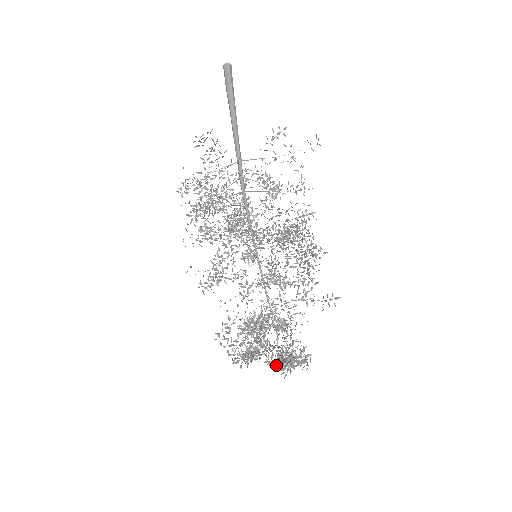
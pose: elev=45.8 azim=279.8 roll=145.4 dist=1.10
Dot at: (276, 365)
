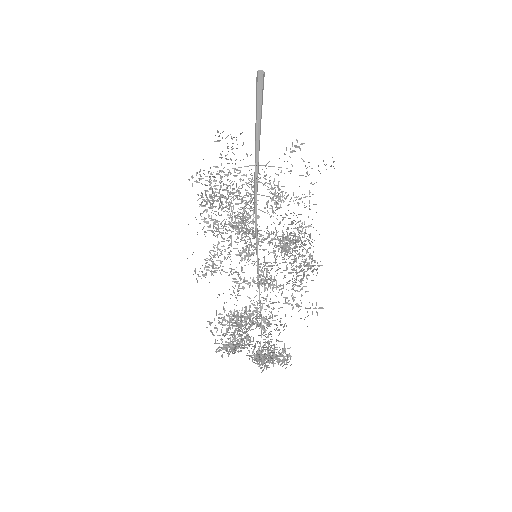
Dot at: (256, 360)
